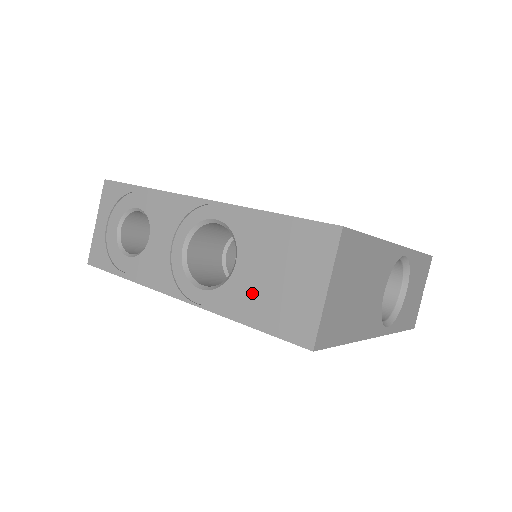
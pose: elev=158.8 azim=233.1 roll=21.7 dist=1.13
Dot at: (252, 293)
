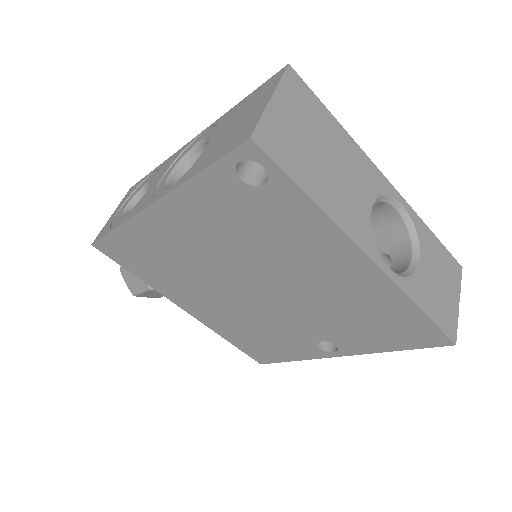
Dot at: (211, 150)
